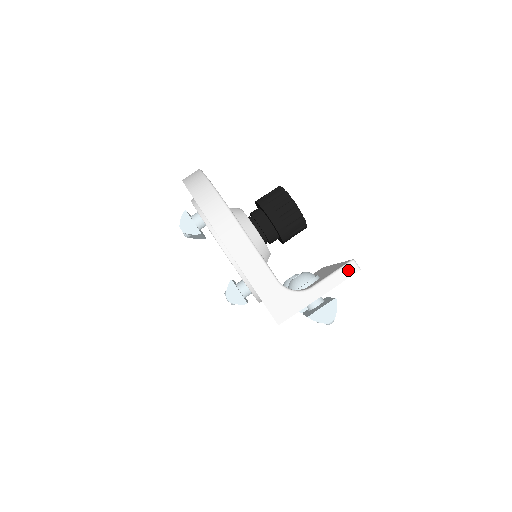
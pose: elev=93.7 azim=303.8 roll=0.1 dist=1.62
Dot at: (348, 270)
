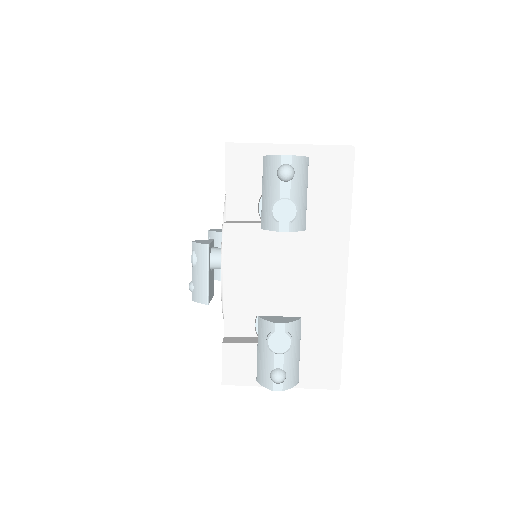
Dot at: (339, 146)
